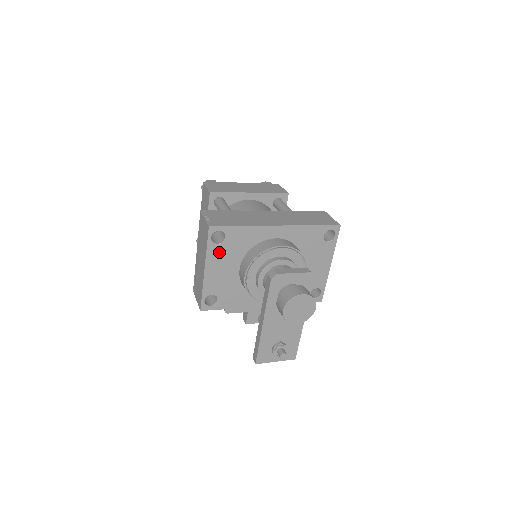
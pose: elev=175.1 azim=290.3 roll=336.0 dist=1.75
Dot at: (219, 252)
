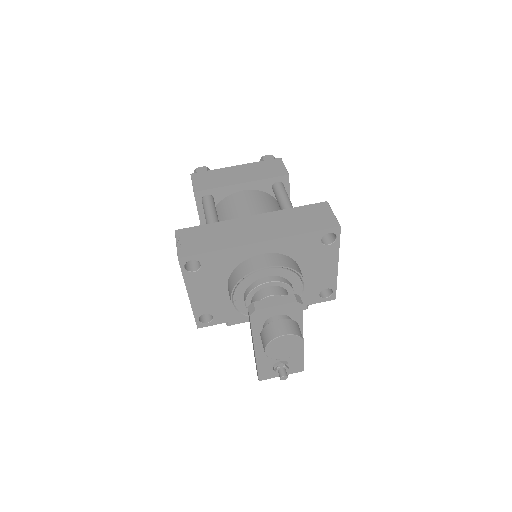
Dot at: (199, 278)
